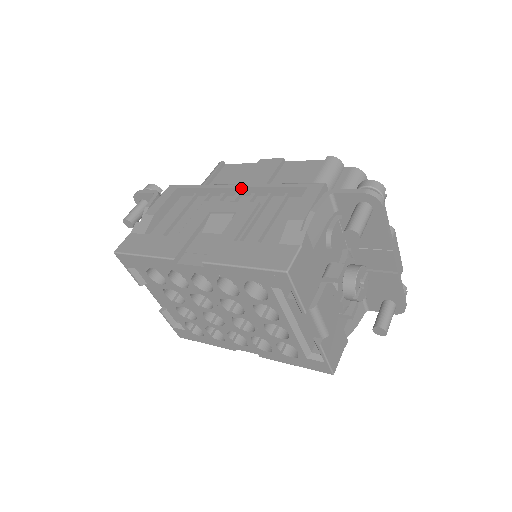
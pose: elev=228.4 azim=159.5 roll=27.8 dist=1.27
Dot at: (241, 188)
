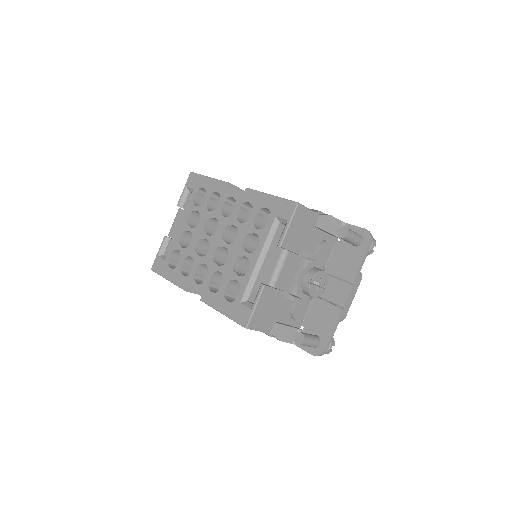
Dot at: occluded
